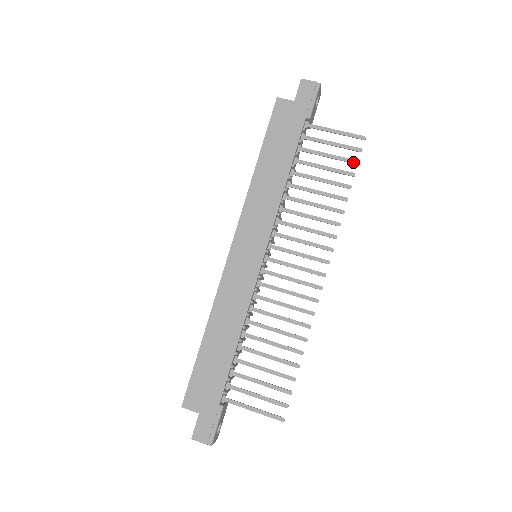
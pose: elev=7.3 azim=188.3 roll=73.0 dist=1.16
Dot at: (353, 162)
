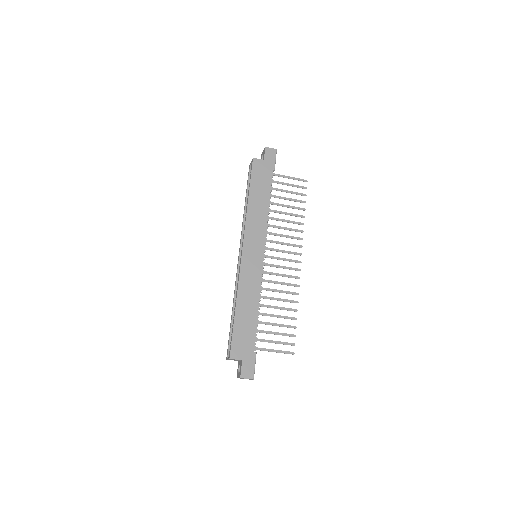
Dot at: (303, 195)
